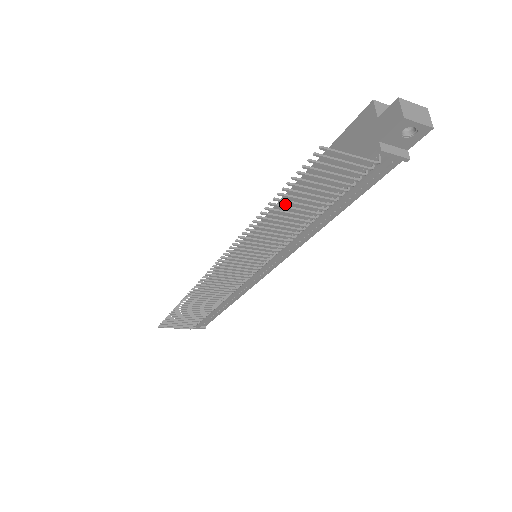
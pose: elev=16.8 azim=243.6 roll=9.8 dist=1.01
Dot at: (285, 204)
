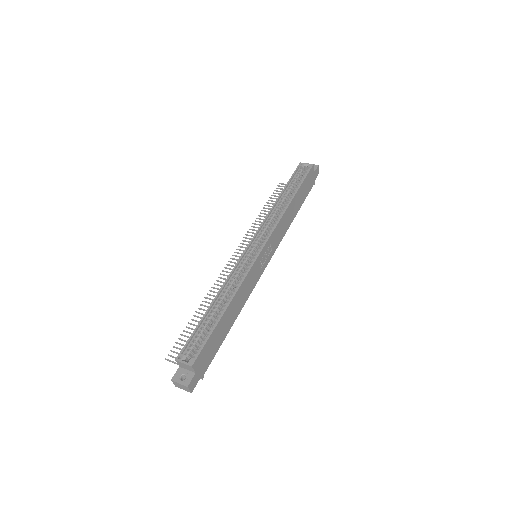
Dot at: occluded
